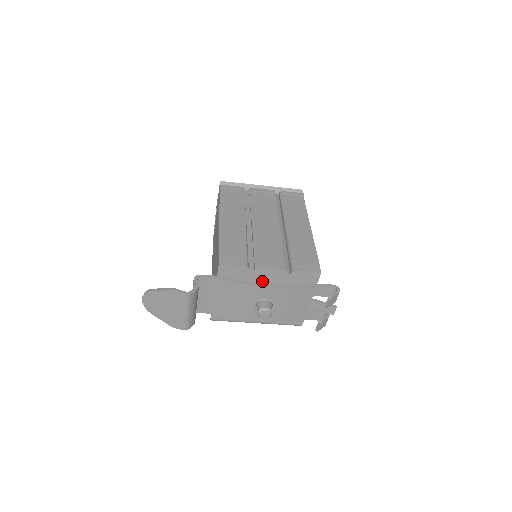
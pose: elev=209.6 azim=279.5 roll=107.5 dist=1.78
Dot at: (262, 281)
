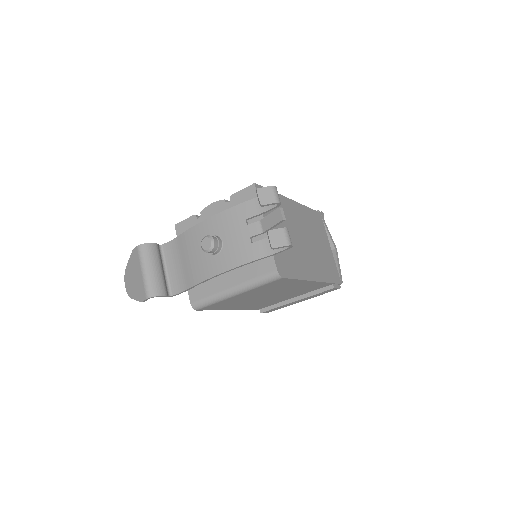
Dot at: occluded
